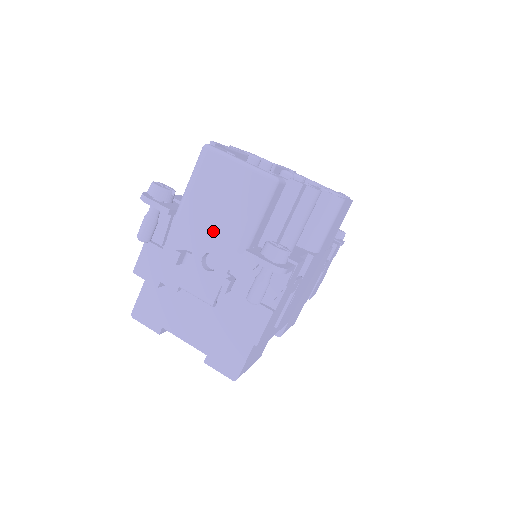
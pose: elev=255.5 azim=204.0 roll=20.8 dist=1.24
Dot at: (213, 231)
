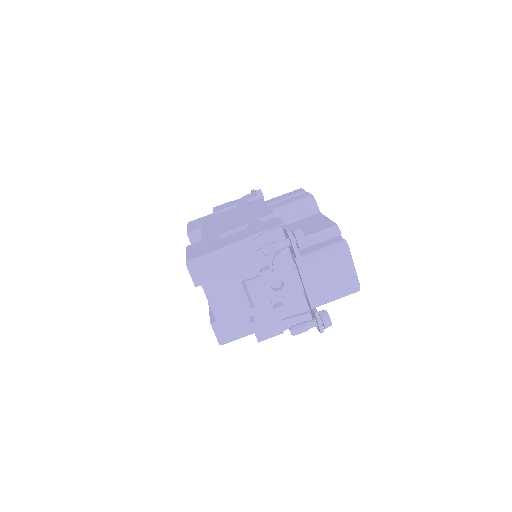
Dot at: (310, 287)
